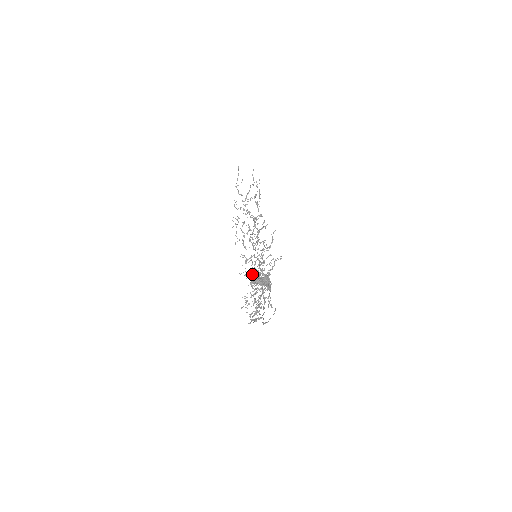
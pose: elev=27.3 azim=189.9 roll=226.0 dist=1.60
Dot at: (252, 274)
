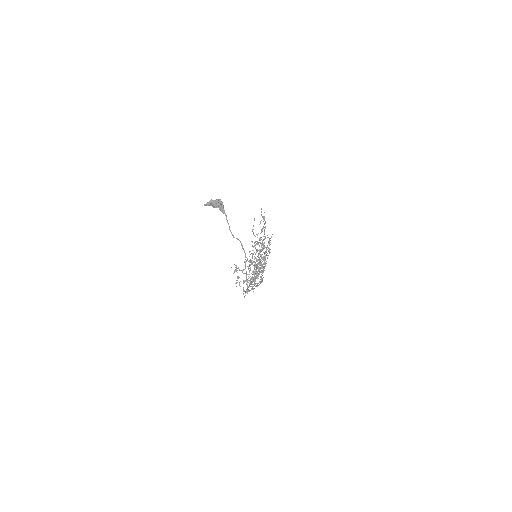
Dot at: occluded
